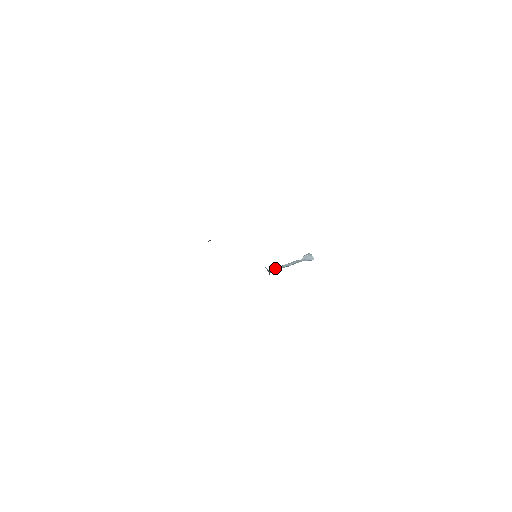
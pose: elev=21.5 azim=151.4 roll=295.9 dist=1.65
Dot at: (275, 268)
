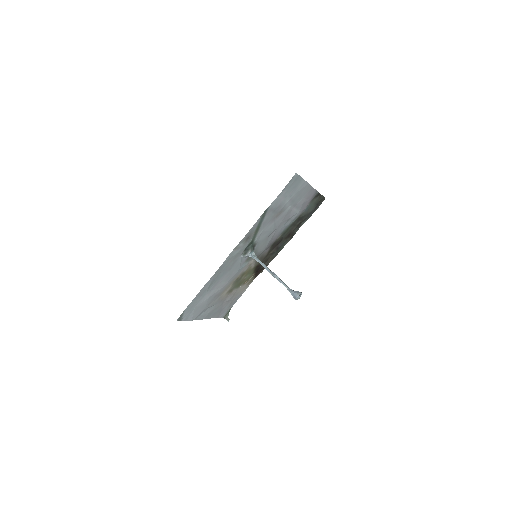
Dot at: (261, 262)
